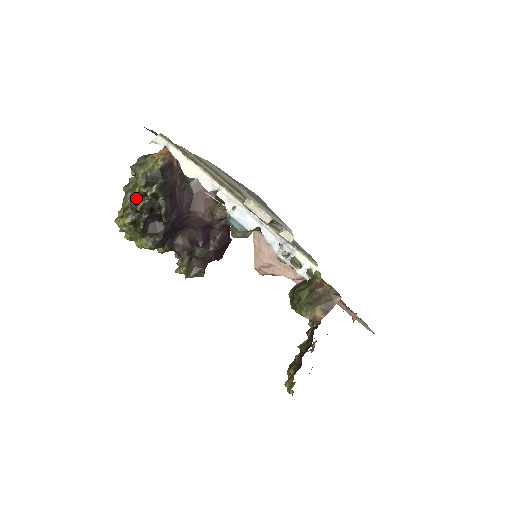
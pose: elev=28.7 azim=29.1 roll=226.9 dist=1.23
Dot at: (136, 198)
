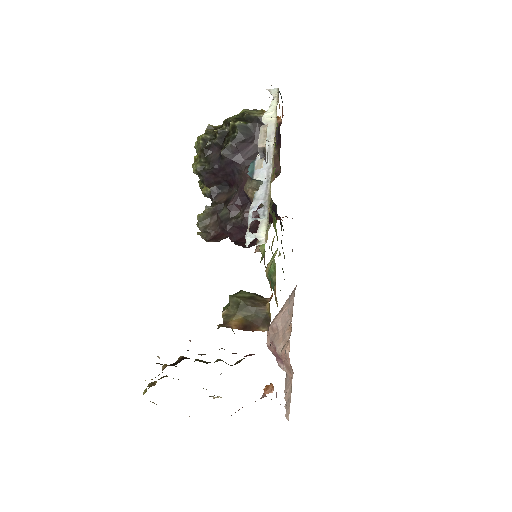
Dot at: (224, 125)
